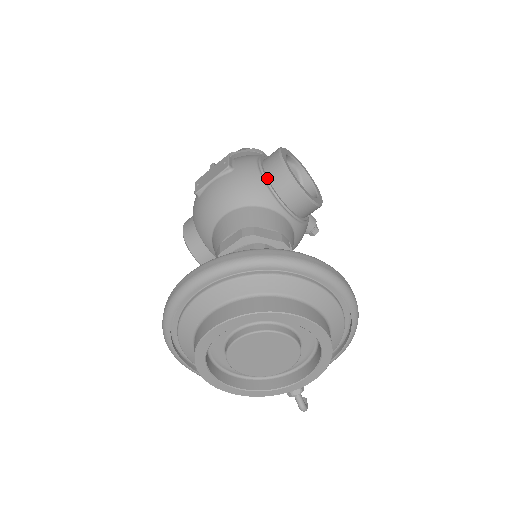
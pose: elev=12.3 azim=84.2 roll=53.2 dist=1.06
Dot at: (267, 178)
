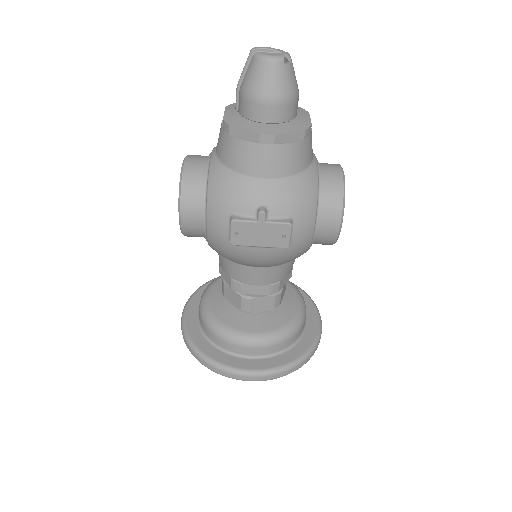
Dot at: (313, 242)
